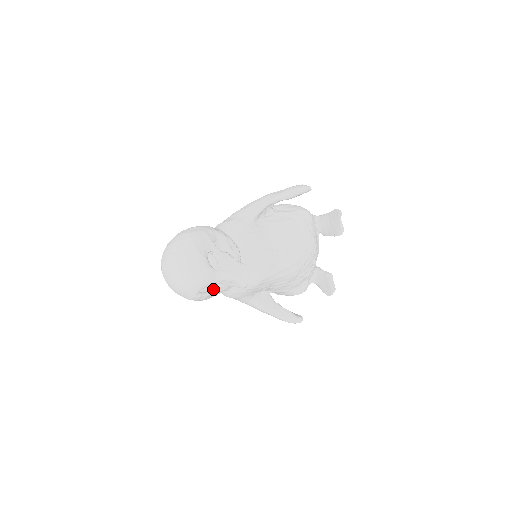
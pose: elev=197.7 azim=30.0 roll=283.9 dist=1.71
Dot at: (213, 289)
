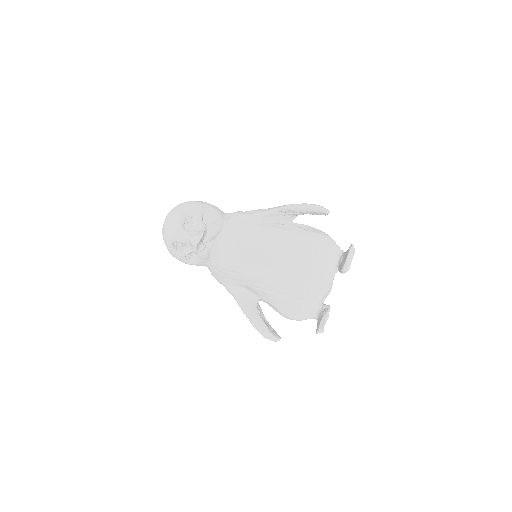
Dot at: (184, 250)
